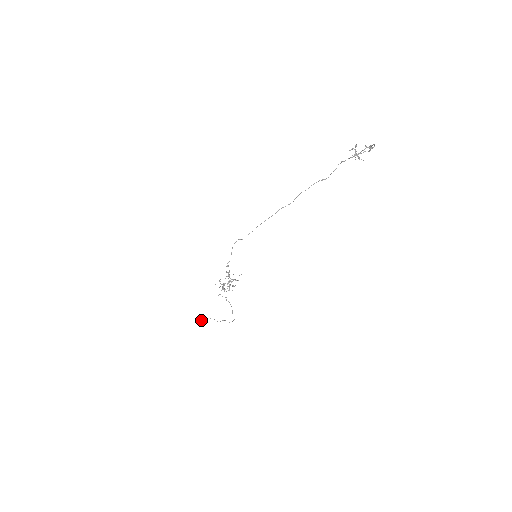
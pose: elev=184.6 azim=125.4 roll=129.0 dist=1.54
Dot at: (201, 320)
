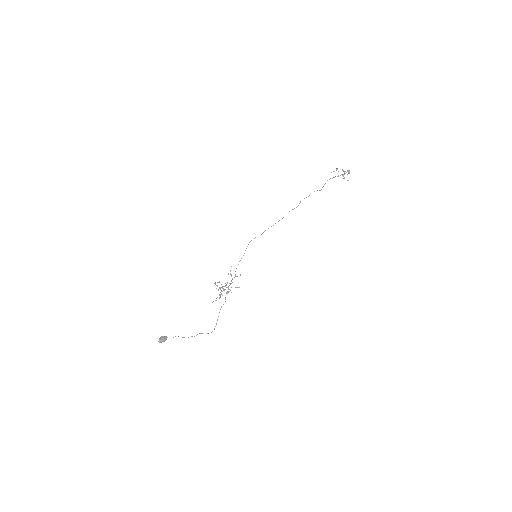
Dot at: (162, 341)
